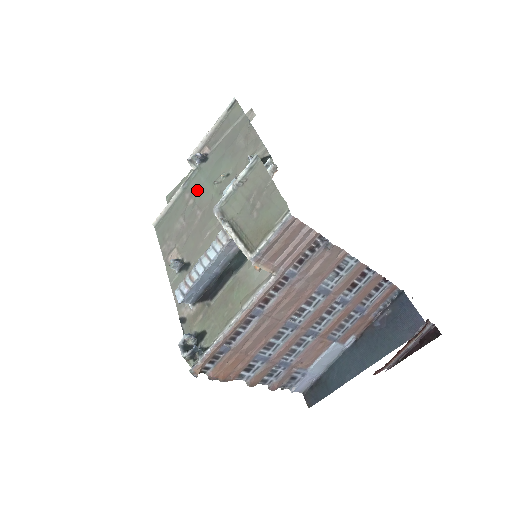
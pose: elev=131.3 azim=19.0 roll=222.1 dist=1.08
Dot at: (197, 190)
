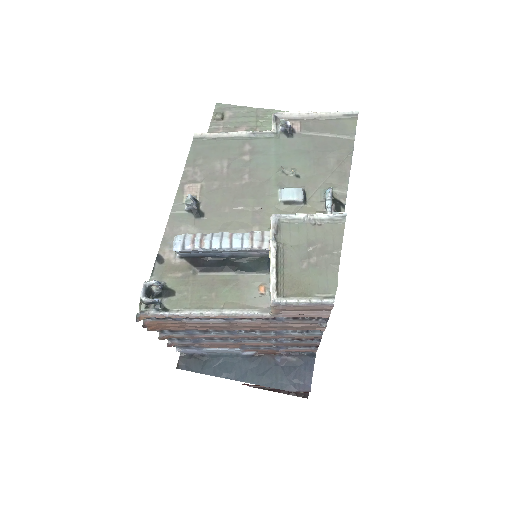
Dot at: (261, 154)
